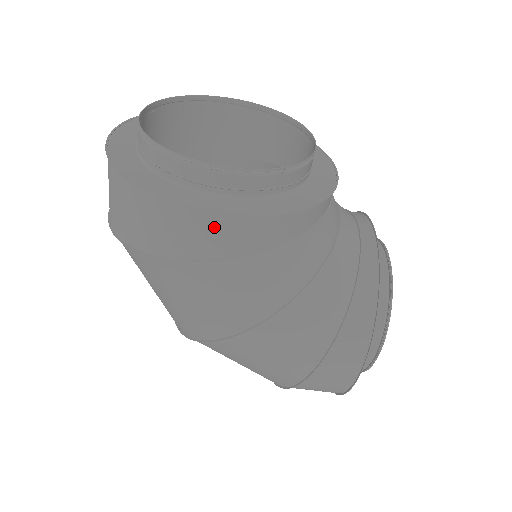
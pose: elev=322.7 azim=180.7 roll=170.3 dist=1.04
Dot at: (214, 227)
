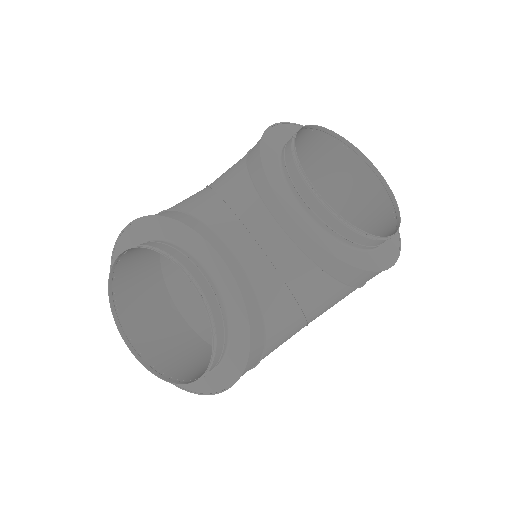
Dot at: occluded
